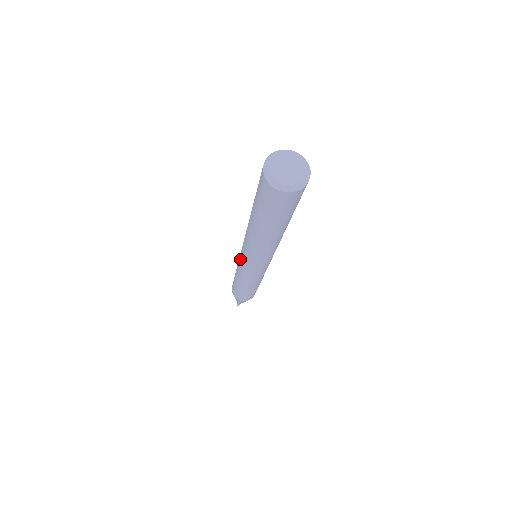
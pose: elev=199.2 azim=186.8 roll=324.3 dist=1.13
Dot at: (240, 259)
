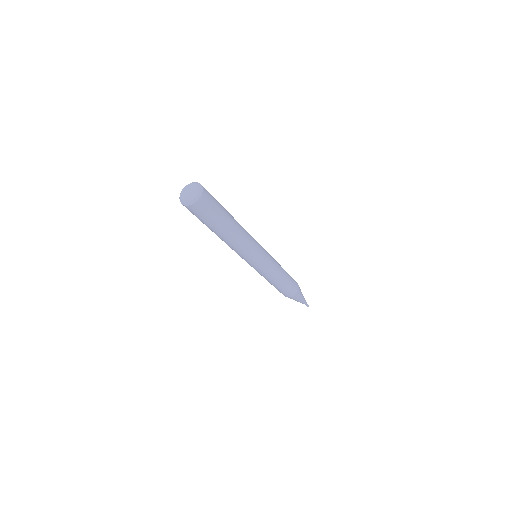
Dot at: occluded
